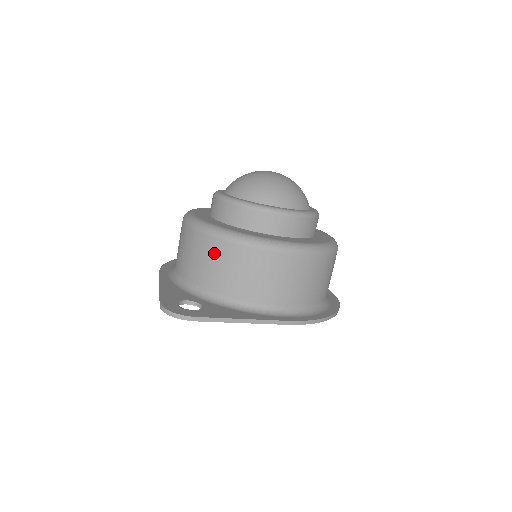
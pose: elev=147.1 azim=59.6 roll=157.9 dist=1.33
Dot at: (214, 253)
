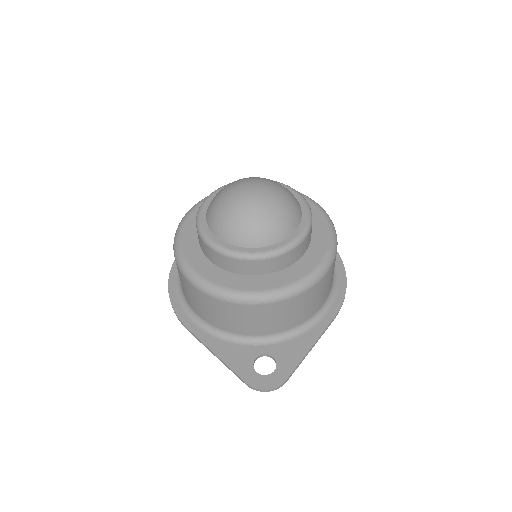
Dot at: (260, 314)
